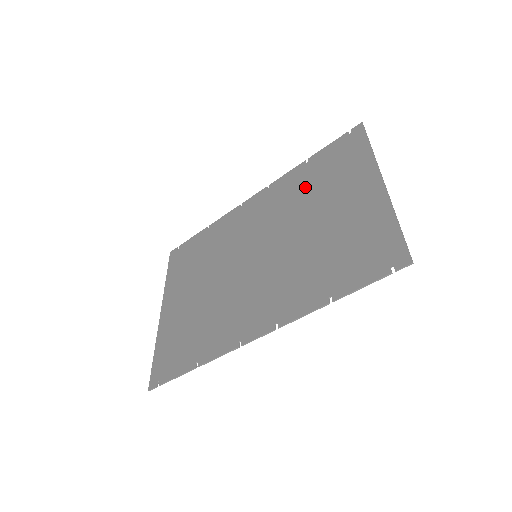
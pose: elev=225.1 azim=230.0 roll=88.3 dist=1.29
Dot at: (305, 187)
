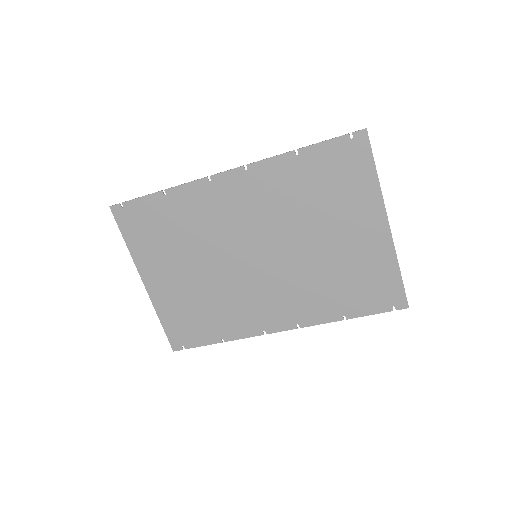
Dot at: (302, 193)
